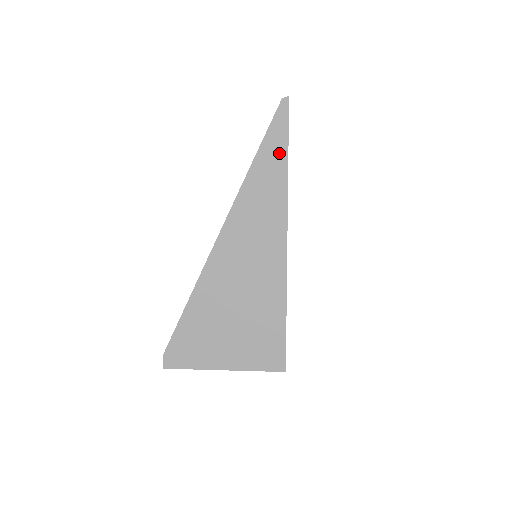
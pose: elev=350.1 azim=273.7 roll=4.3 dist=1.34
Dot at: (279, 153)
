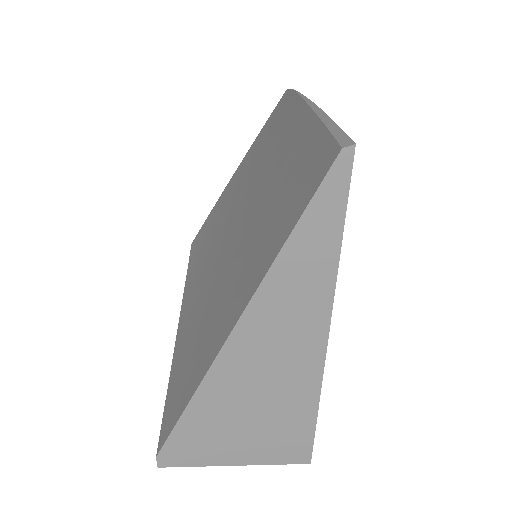
Dot at: (327, 236)
